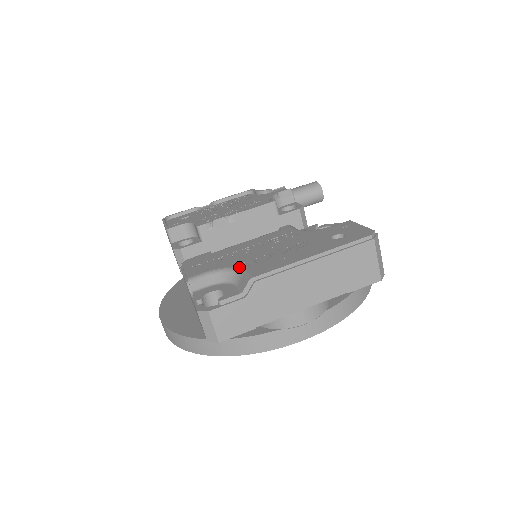
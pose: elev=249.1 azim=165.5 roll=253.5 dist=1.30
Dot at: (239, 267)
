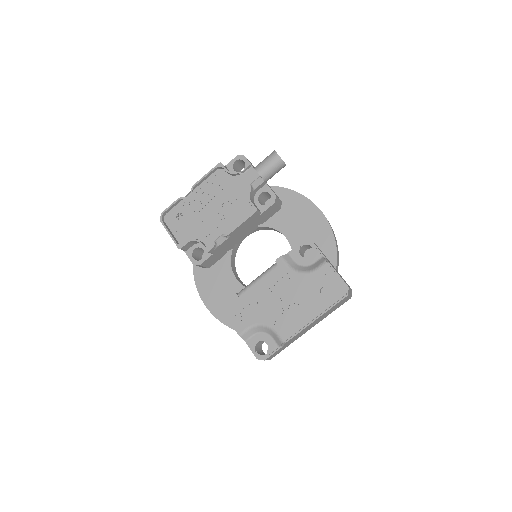
Dot at: (269, 325)
